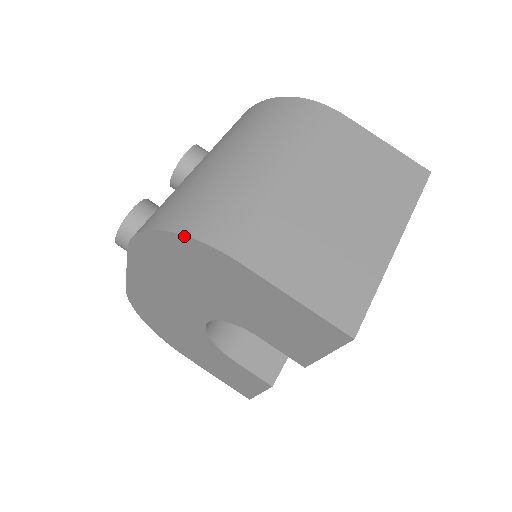
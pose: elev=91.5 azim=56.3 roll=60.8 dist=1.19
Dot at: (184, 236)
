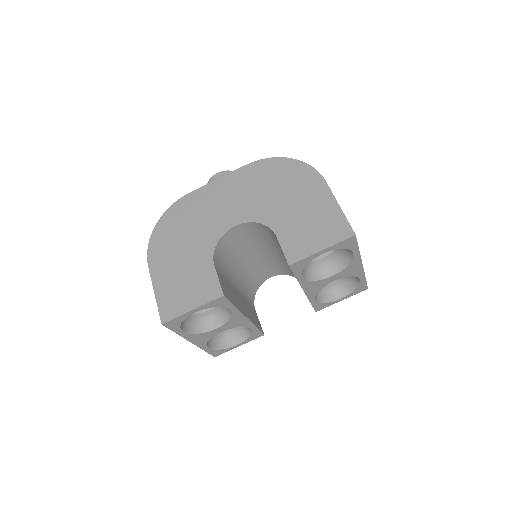
Dot at: (305, 163)
